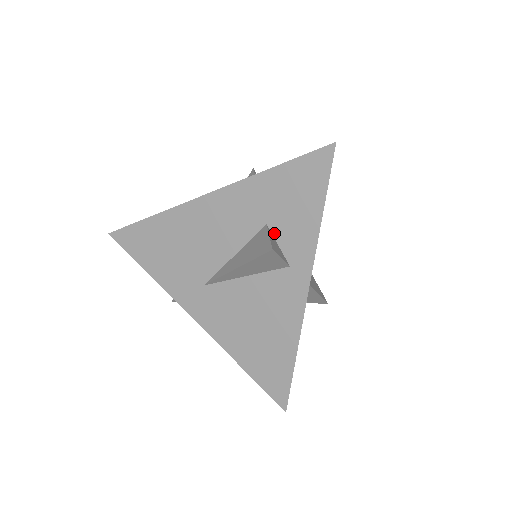
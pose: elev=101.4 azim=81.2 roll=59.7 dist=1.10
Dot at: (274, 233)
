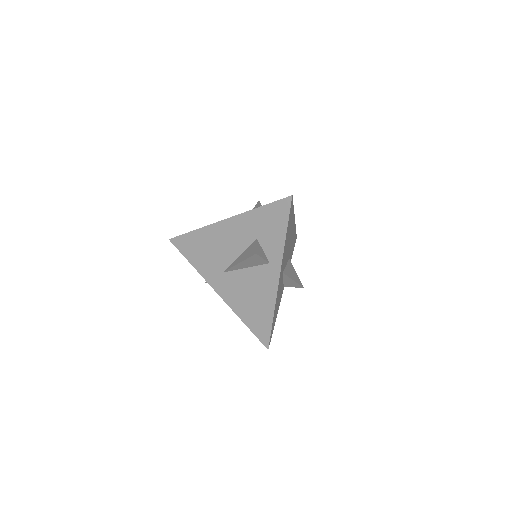
Dot at: (261, 244)
